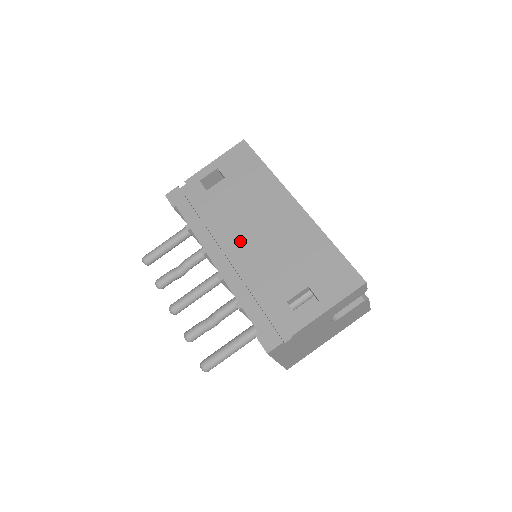
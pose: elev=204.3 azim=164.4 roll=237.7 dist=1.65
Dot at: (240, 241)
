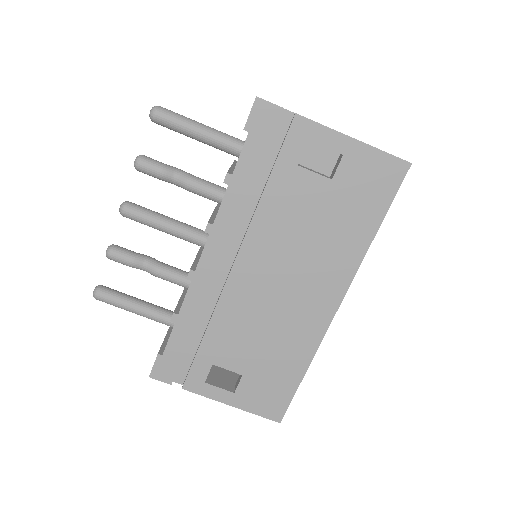
Dot at: (250, 268)
